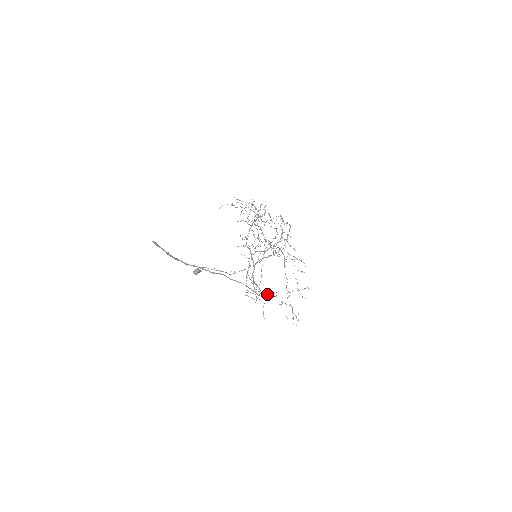
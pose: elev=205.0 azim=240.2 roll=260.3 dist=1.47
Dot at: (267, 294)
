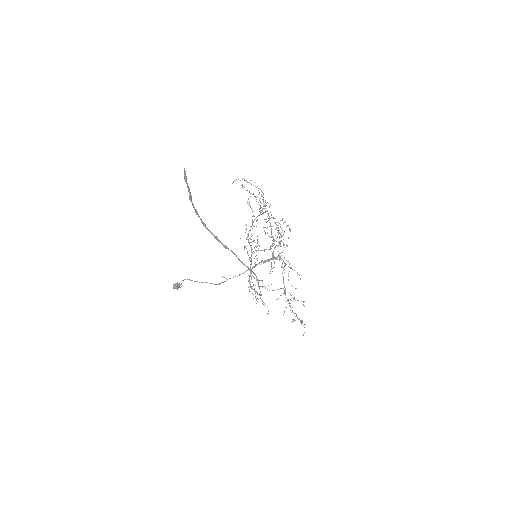
Dot at: occluded
